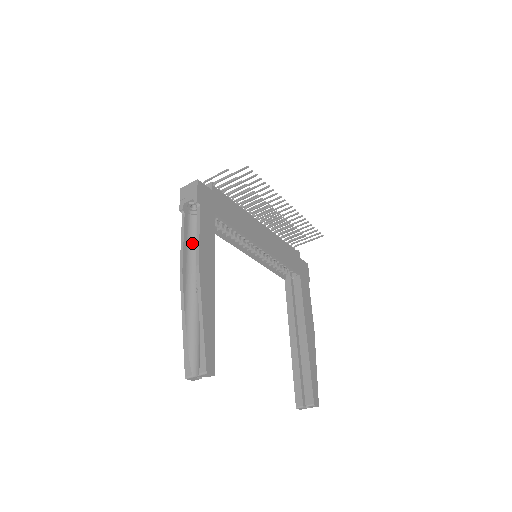
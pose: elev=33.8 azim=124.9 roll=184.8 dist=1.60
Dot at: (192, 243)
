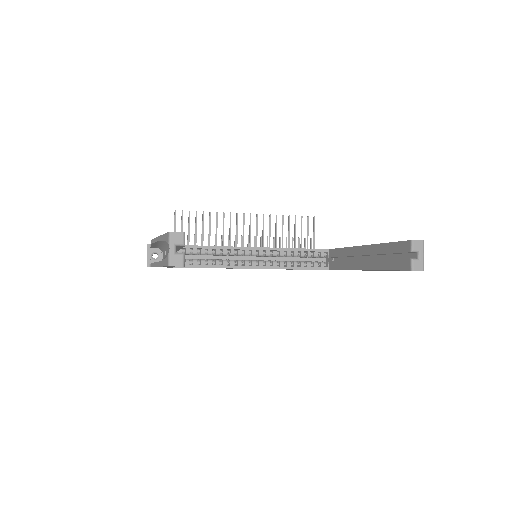
Dot at: occluded
